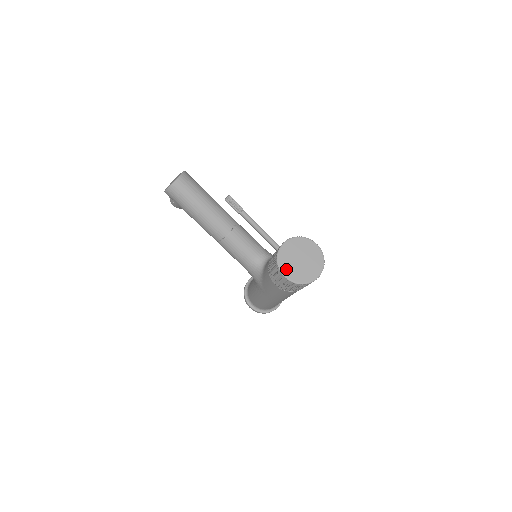
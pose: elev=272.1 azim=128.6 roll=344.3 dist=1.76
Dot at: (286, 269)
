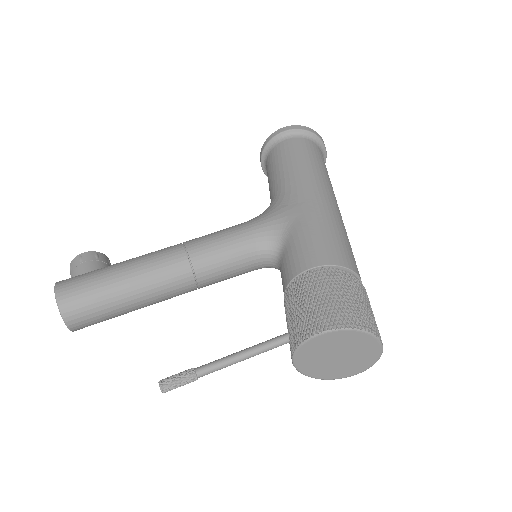
Dot at: (325, 375)
